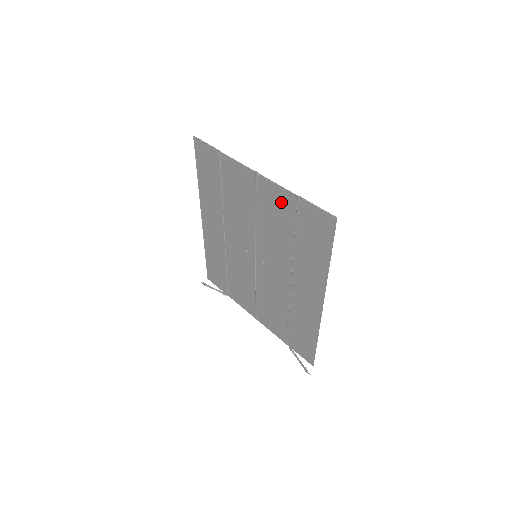
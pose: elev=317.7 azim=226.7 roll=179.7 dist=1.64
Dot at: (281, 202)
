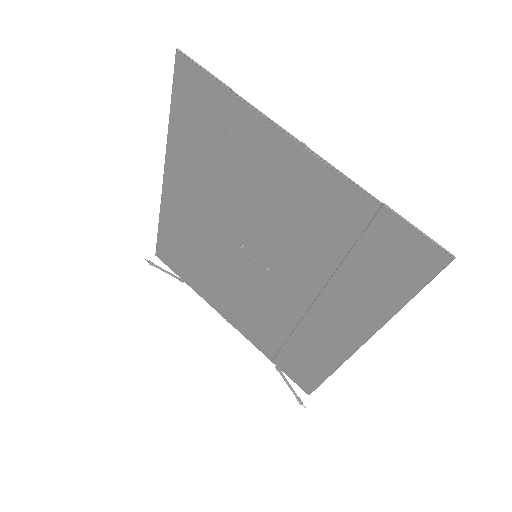
Dot at: (340, 203)
